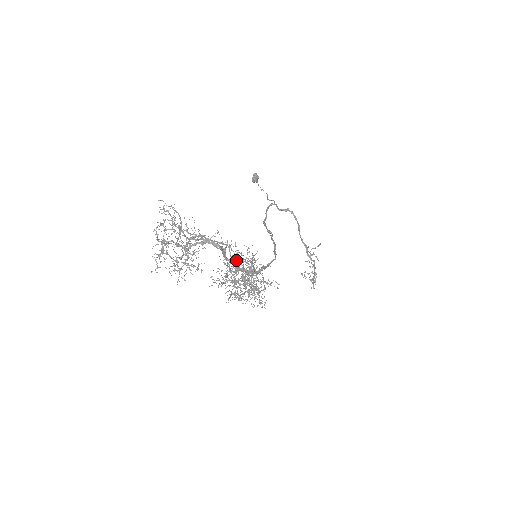
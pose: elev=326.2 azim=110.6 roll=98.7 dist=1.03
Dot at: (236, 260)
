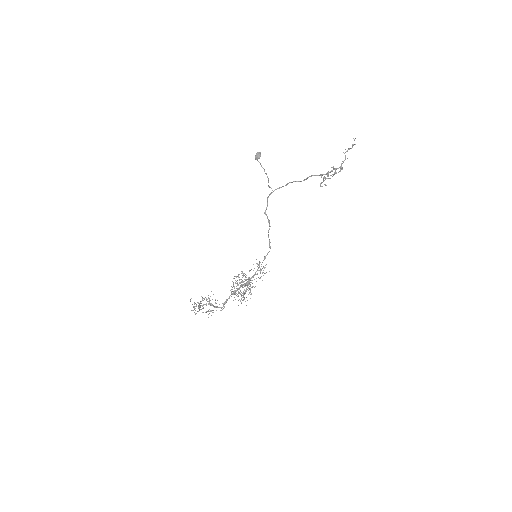
Dot at: occluded
